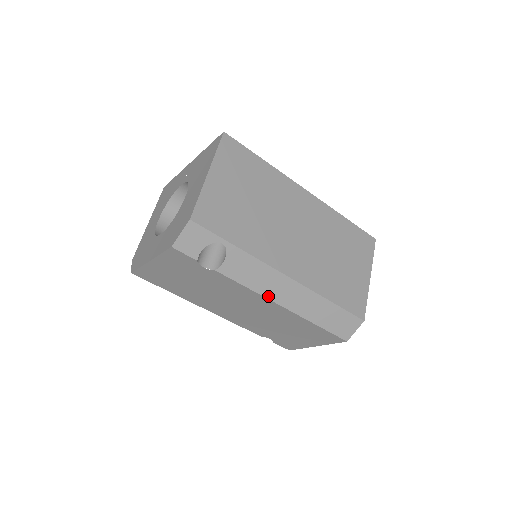
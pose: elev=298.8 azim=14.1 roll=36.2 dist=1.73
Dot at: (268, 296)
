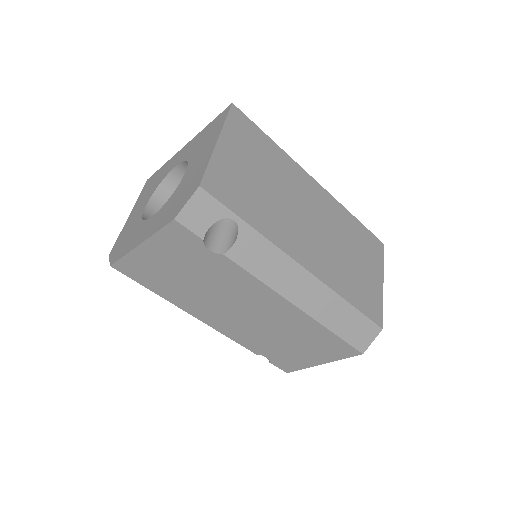
Dot at: (281, 292)
